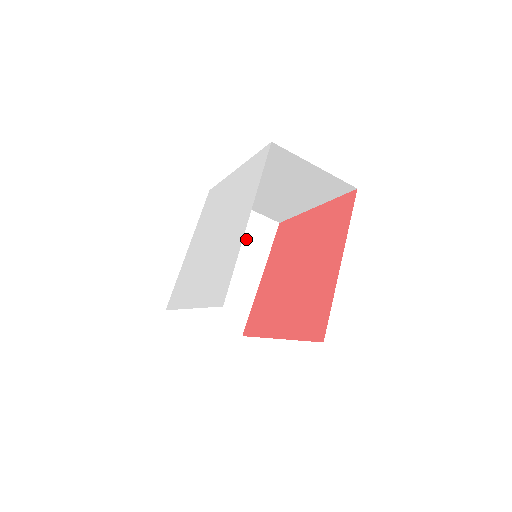
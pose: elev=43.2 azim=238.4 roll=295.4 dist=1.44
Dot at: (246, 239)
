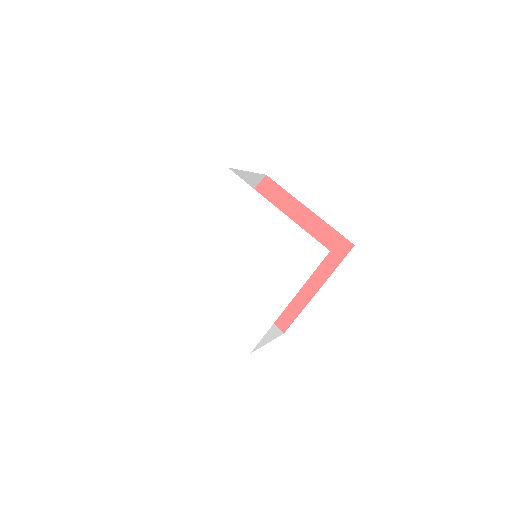
Dot at: occluded
